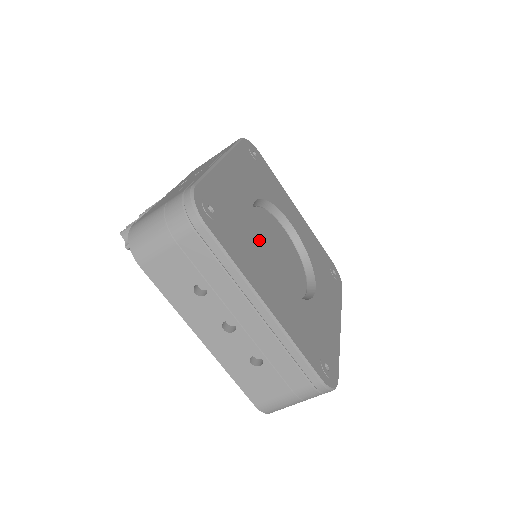
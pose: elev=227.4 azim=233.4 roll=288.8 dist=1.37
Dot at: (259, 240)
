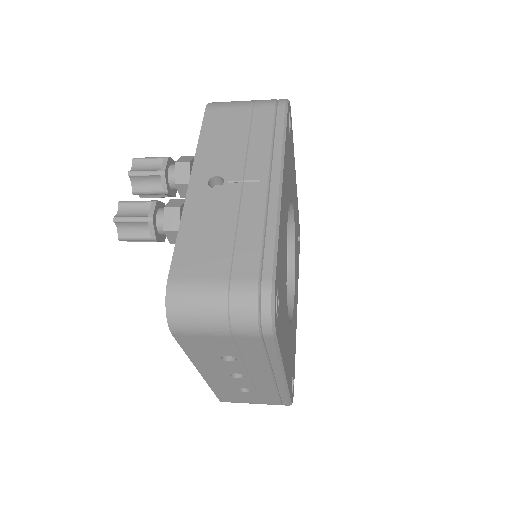
Dot at: occluded
